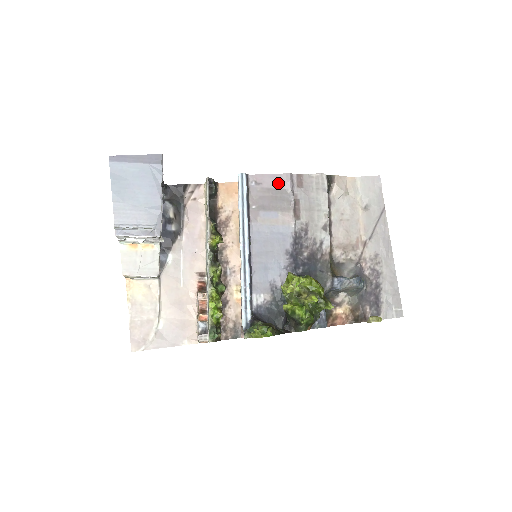
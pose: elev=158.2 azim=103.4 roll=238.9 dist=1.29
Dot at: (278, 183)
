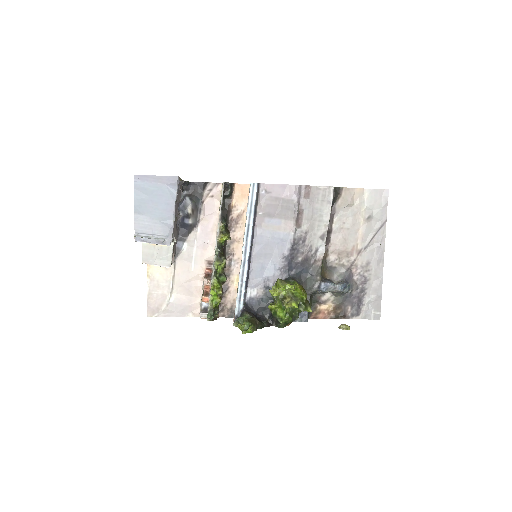
Dot at: (286, 193)
